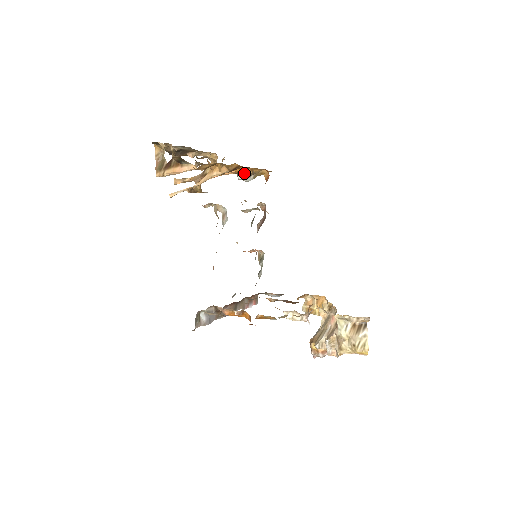
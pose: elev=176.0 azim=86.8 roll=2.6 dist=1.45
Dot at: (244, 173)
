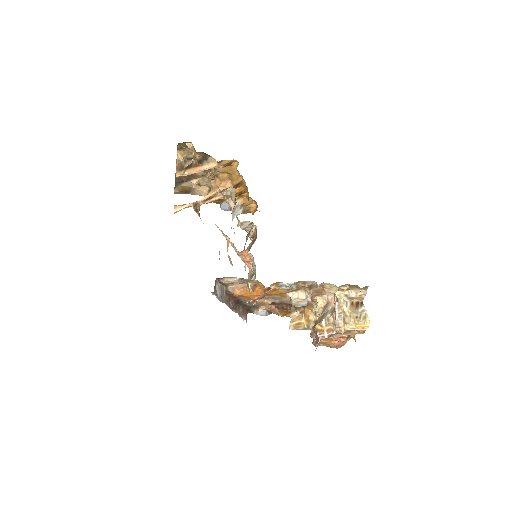
Dot at: occluded
